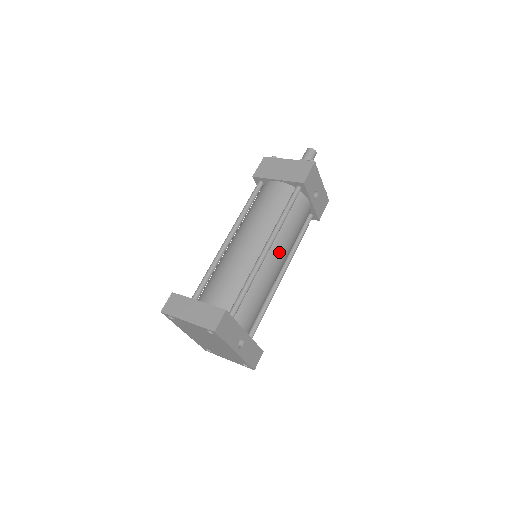
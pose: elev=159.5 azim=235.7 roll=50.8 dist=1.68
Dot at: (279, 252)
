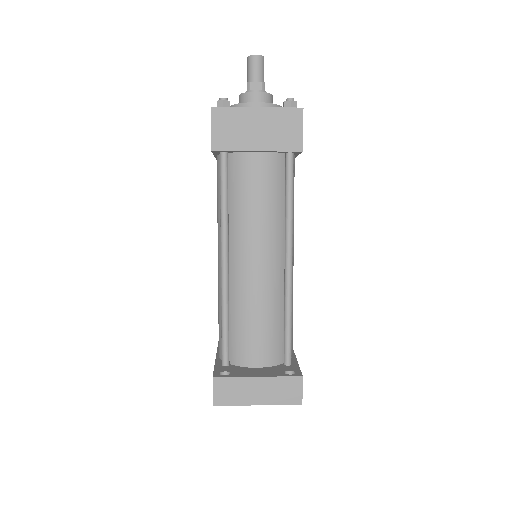
Dot at: (293, 249)
